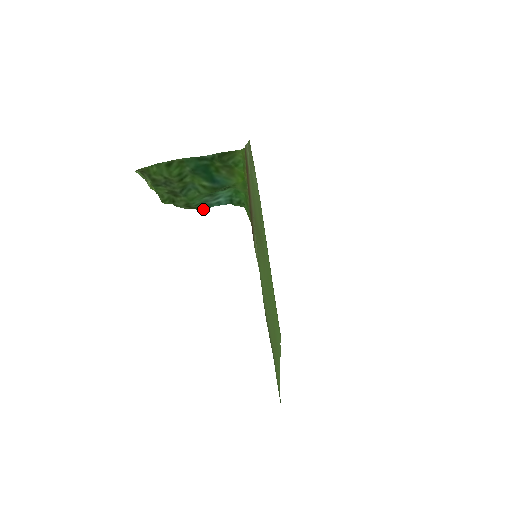
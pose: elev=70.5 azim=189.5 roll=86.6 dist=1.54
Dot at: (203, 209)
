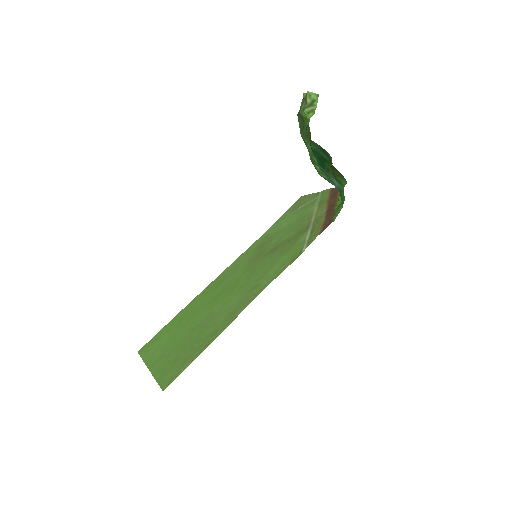
Dot at: (321, 169)
